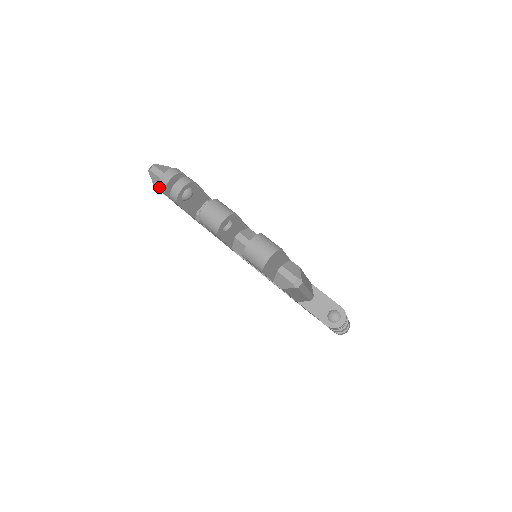
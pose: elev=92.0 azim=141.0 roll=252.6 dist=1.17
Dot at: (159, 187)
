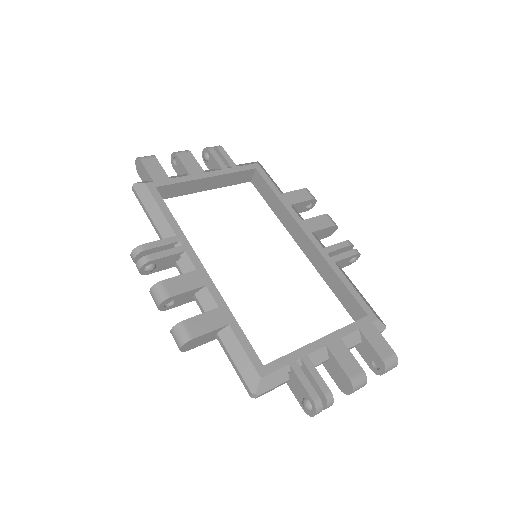
Dot at: (307, 414)
